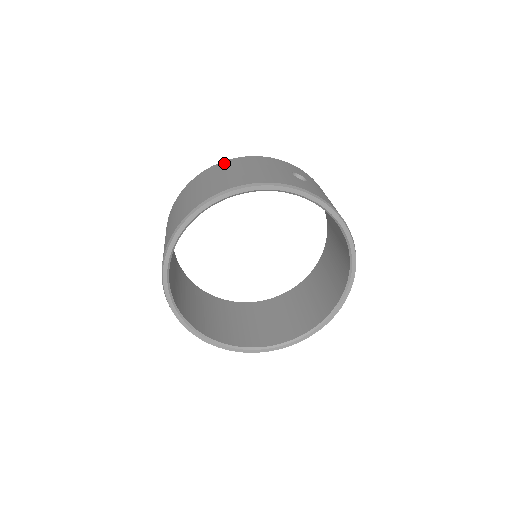
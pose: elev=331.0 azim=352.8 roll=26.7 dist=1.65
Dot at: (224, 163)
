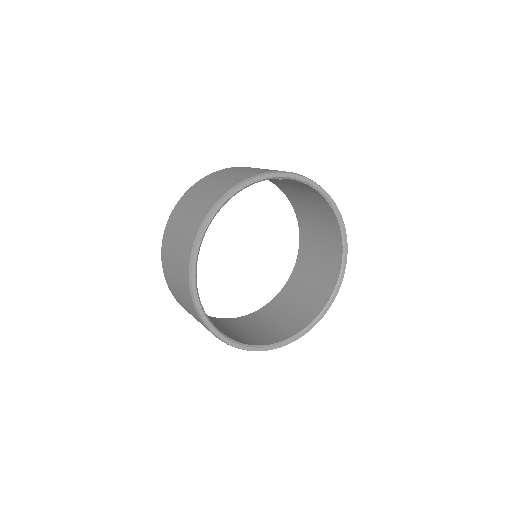
Dot at: (205, 179)
